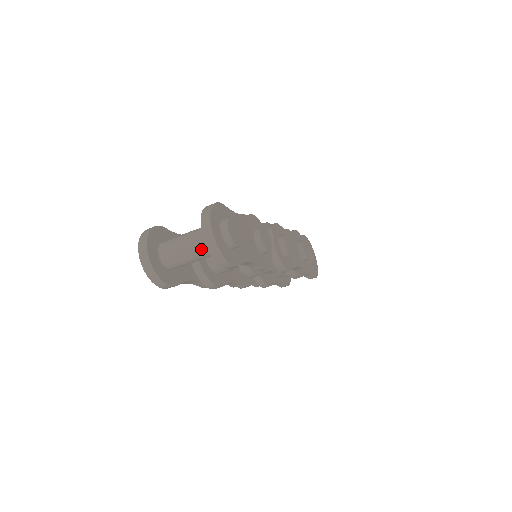
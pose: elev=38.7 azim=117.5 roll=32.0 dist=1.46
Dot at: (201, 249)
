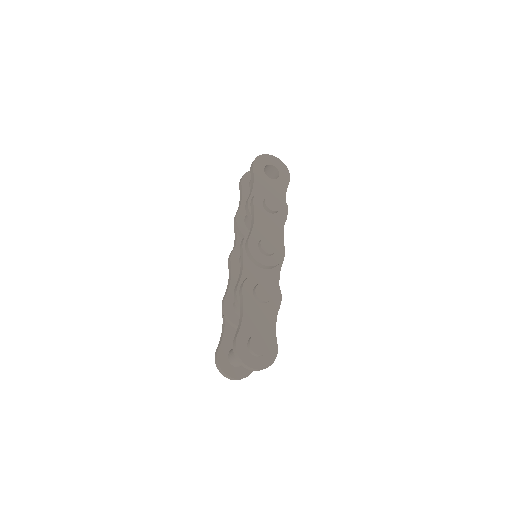
Dot at: occluded
